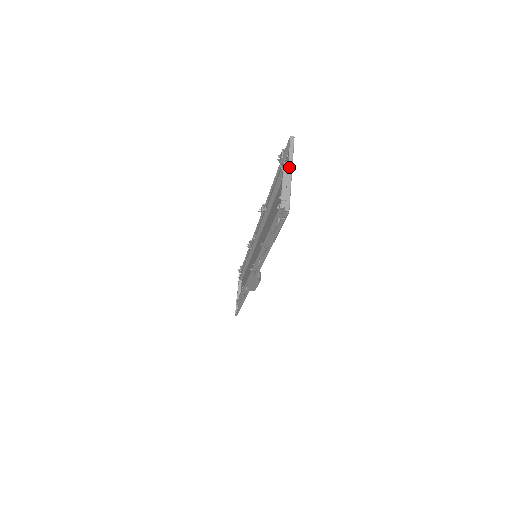
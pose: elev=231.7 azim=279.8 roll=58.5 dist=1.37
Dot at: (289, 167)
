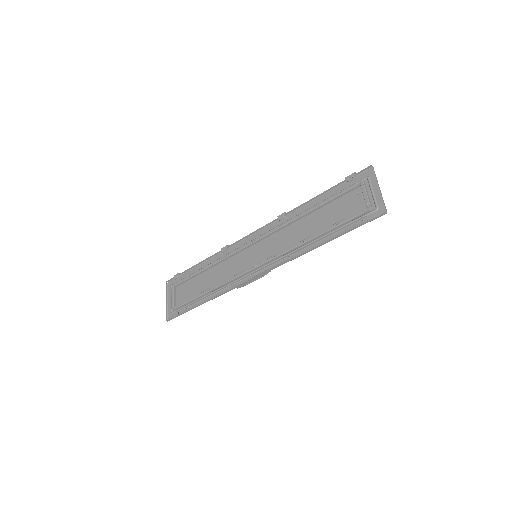
Dot at: (378, 184)
